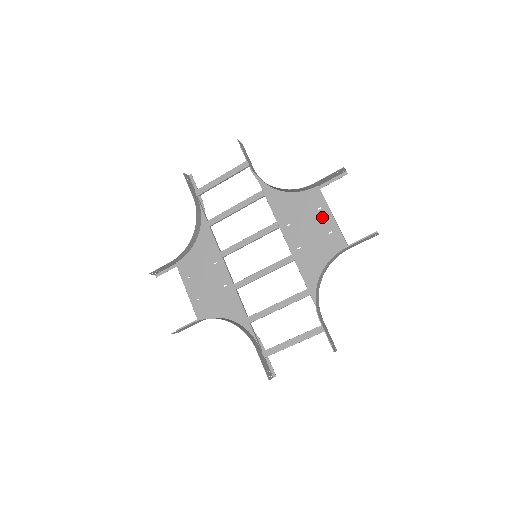
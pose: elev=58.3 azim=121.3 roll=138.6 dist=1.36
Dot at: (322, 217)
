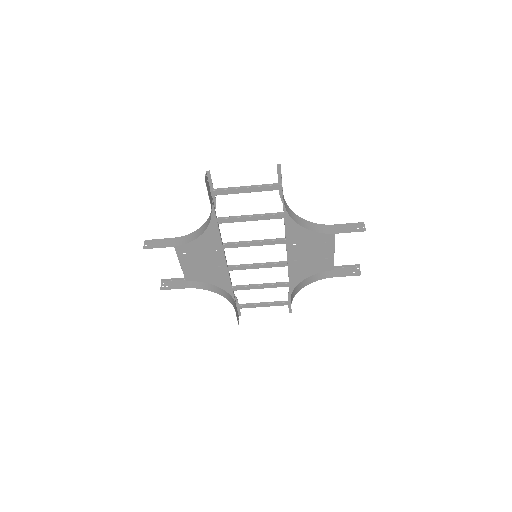
Dot at: (326, 248)
